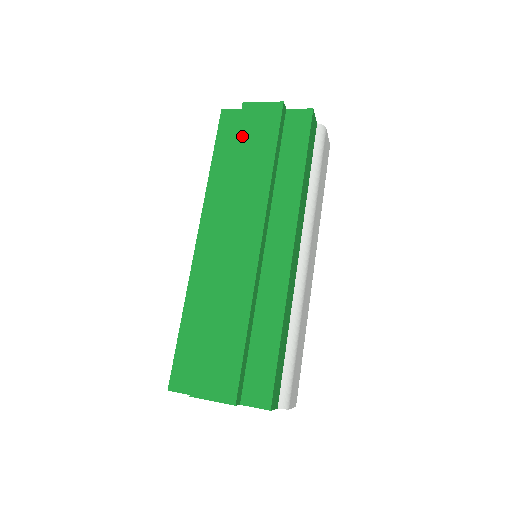
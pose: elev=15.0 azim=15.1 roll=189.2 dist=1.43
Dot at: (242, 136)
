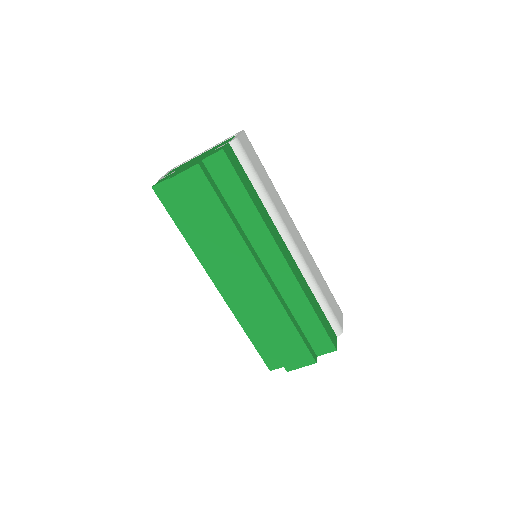
Dot at: (189, 208)
